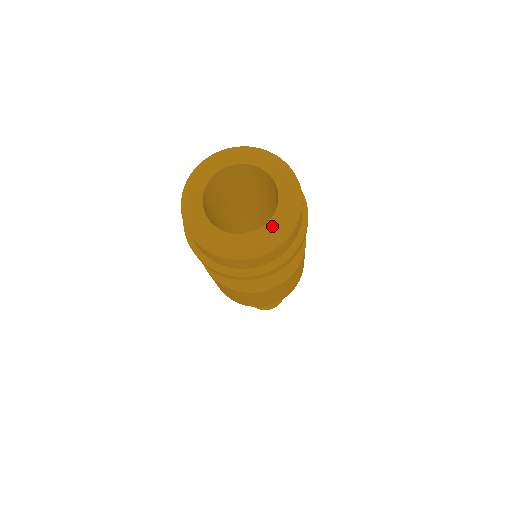
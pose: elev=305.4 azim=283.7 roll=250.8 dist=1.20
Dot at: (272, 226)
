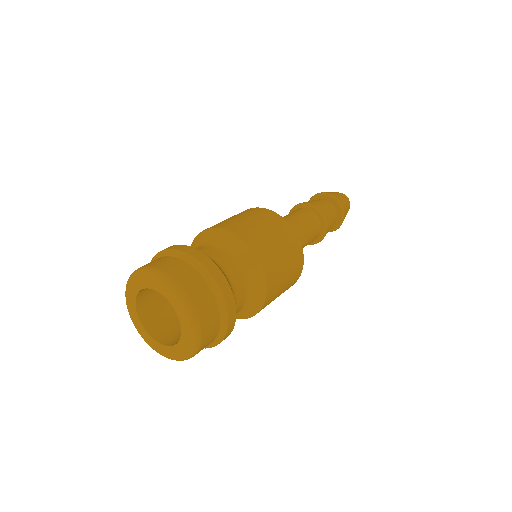
Dot at: (170, 350)
